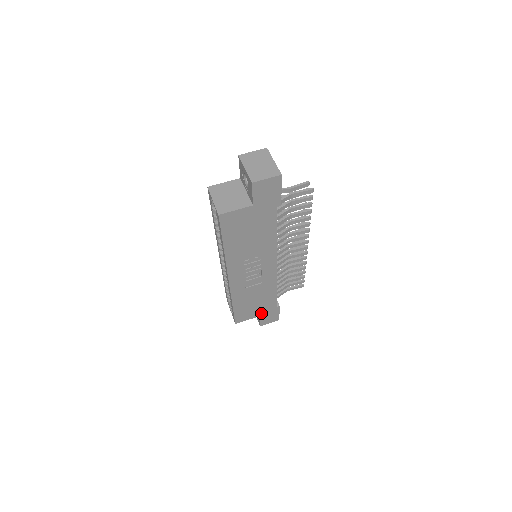
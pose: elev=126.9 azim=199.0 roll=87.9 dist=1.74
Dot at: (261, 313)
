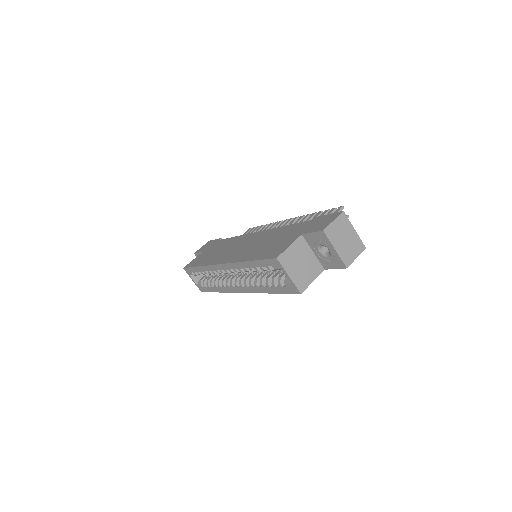
Dot at: occluded
